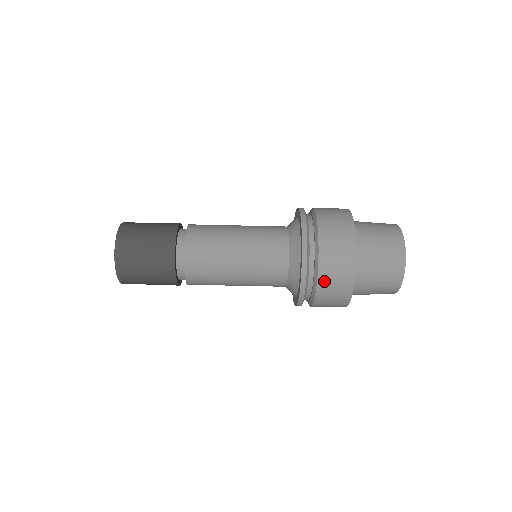
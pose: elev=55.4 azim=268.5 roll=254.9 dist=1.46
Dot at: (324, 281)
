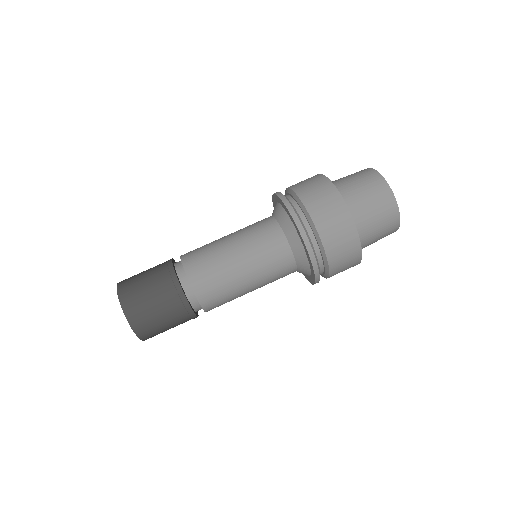
Dot at: (333, 255)
